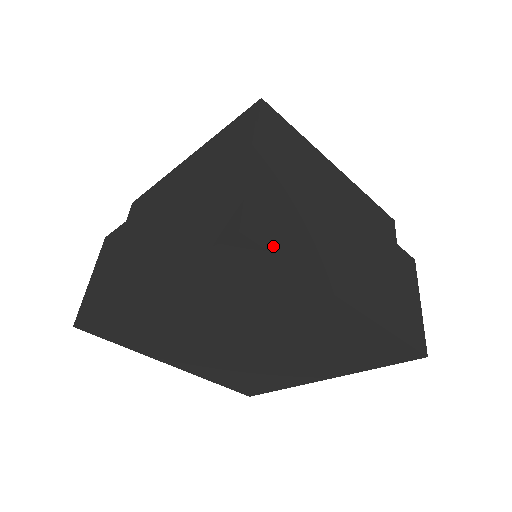
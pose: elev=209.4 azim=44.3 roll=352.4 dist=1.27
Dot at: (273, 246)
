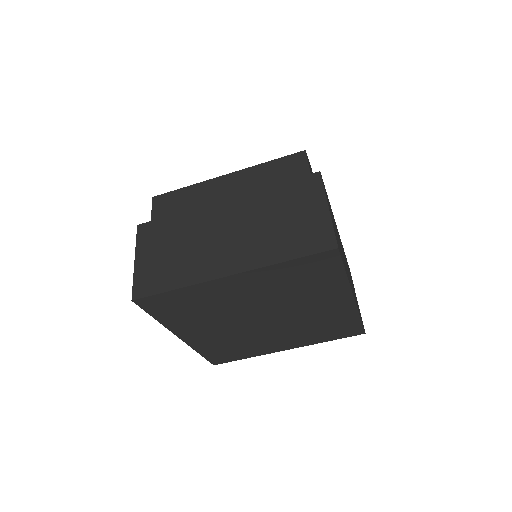
Dot at: occluded
